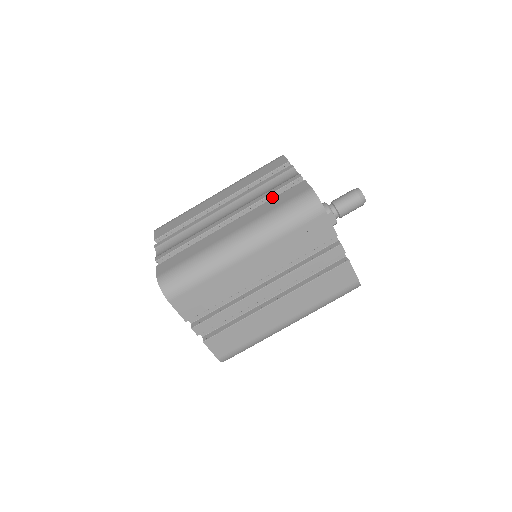
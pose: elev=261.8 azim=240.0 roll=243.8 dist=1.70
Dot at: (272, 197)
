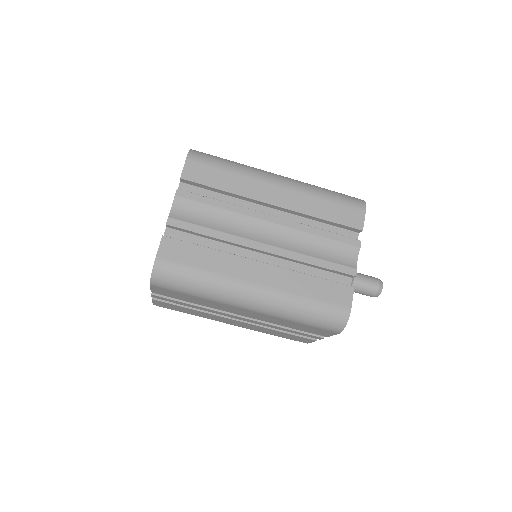
Dot at: (317, 266)
